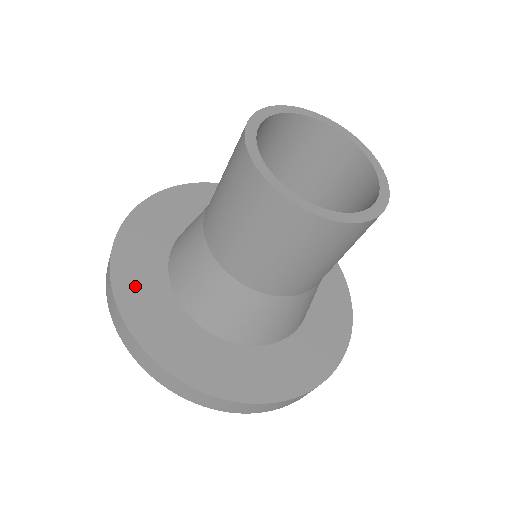
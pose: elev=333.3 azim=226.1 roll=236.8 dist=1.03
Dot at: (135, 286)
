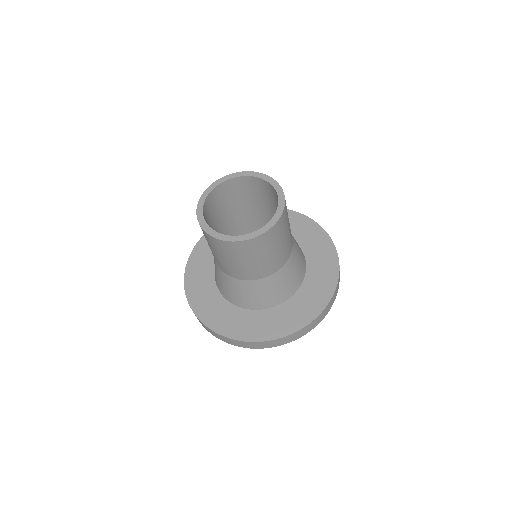
Dot at: (199, 296)
